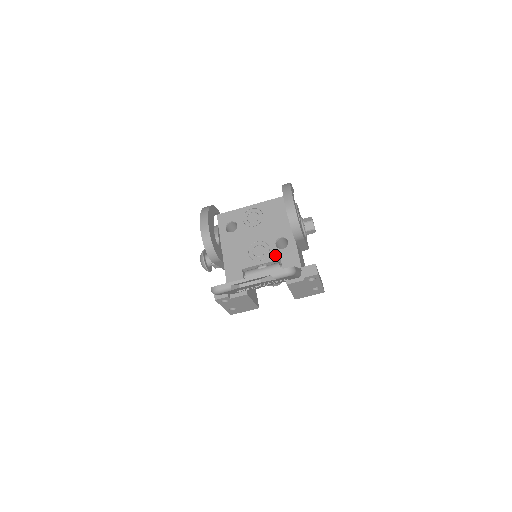
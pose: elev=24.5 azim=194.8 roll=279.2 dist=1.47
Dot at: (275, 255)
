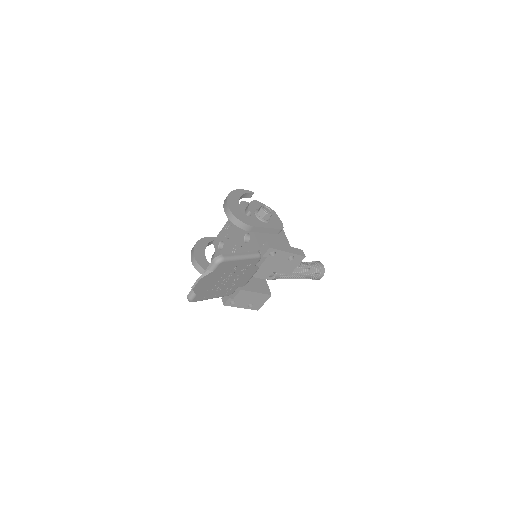
Dot at: (245, 250)
